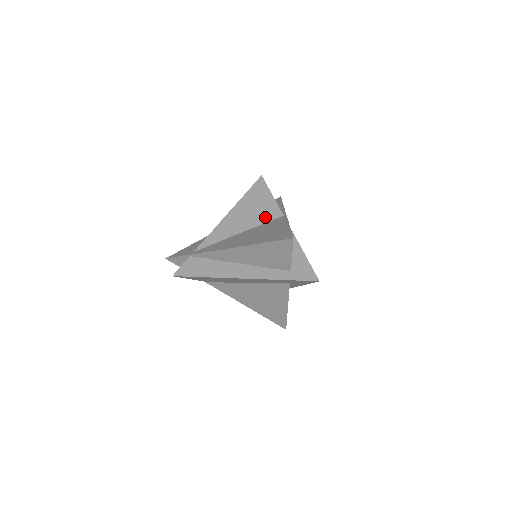
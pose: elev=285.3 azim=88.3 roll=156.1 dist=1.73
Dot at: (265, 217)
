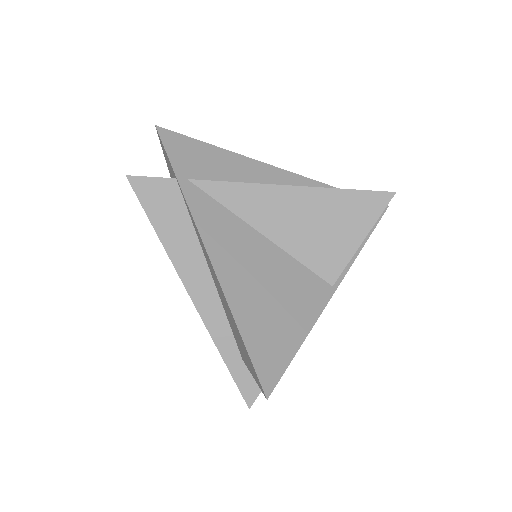
Dot at: (315, 257)
